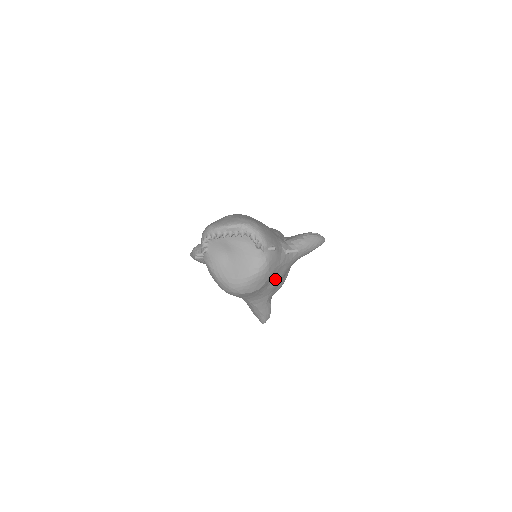
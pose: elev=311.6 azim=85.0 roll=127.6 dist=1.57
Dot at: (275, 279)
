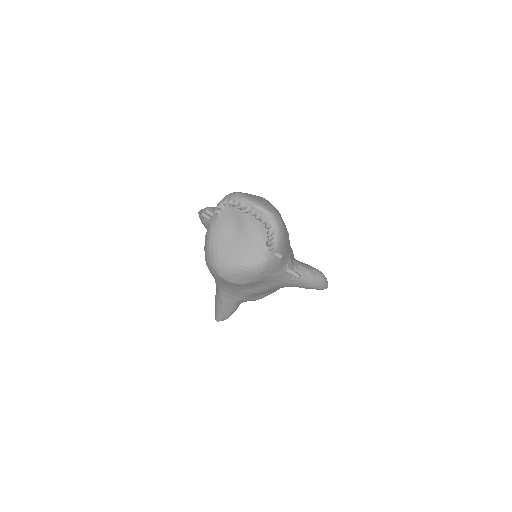
Dot at: (259, 287)
